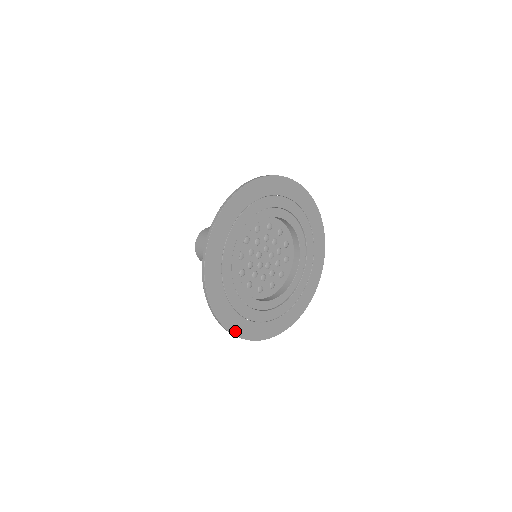
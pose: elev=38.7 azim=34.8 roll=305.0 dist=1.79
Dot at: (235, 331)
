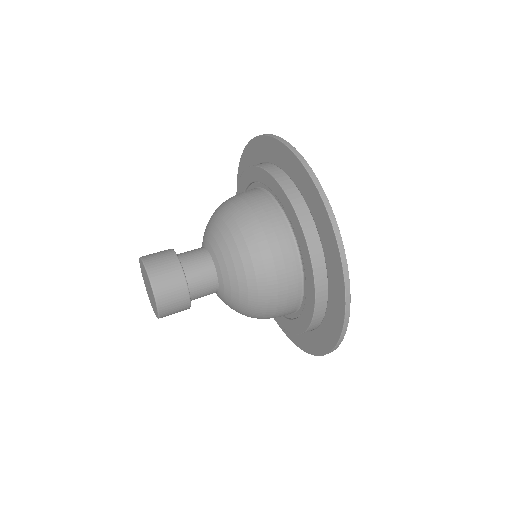
Dot at: occluded
